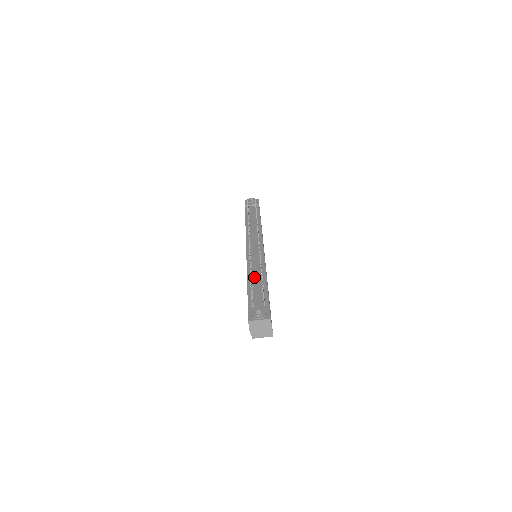
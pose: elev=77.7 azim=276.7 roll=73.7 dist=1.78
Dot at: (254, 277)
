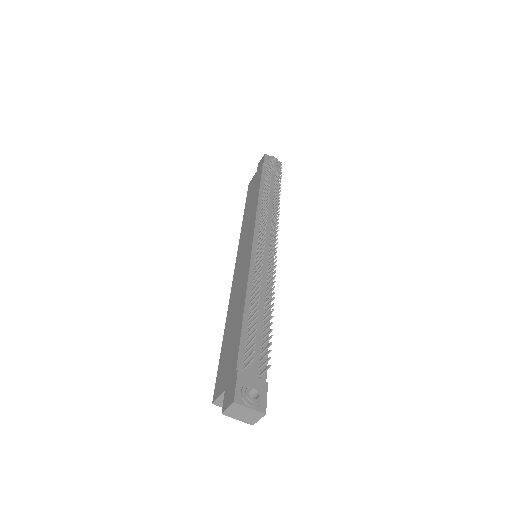
Dot at: occluded
